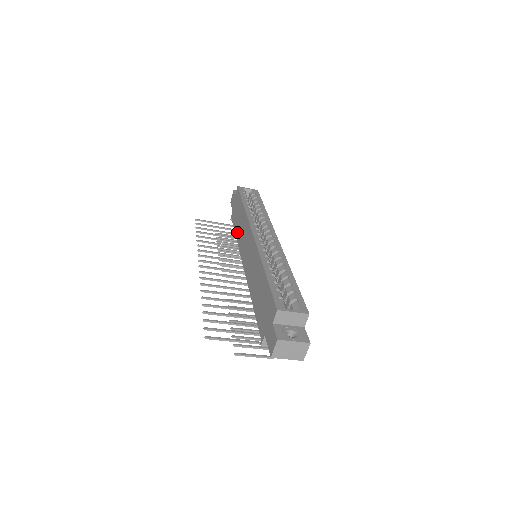
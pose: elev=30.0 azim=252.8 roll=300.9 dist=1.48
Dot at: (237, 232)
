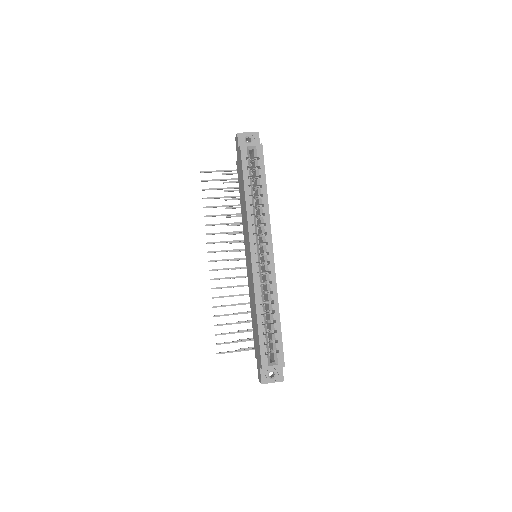
Dot at: (241, 205)
